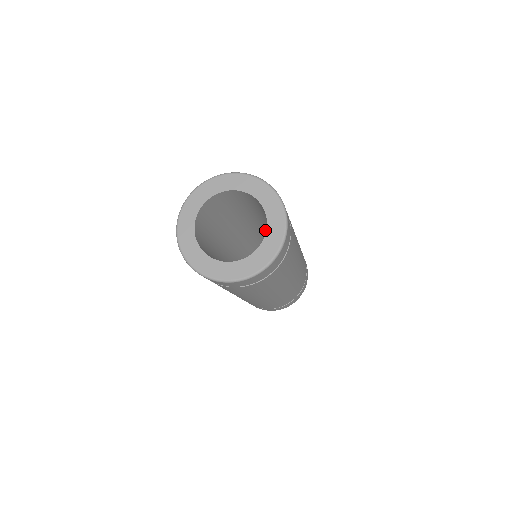
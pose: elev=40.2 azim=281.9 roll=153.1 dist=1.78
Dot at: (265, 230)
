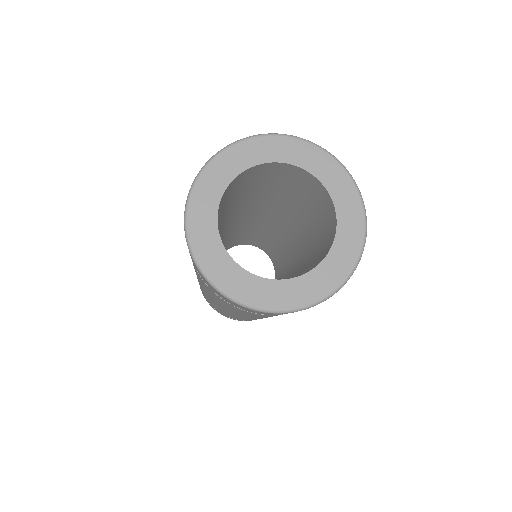
Dot at: (280, 227)
